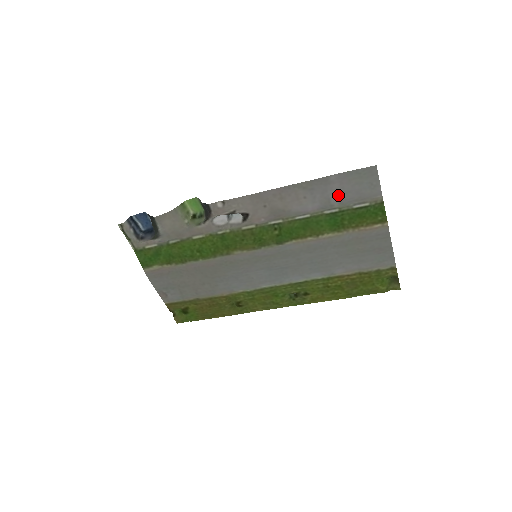
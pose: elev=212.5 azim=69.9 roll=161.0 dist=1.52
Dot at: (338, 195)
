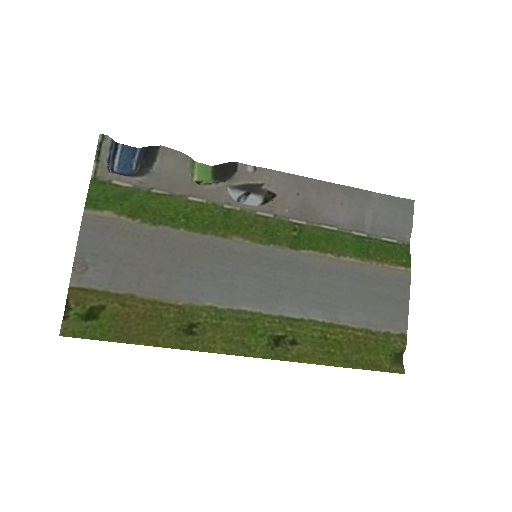
Dot at: (373, 216)
